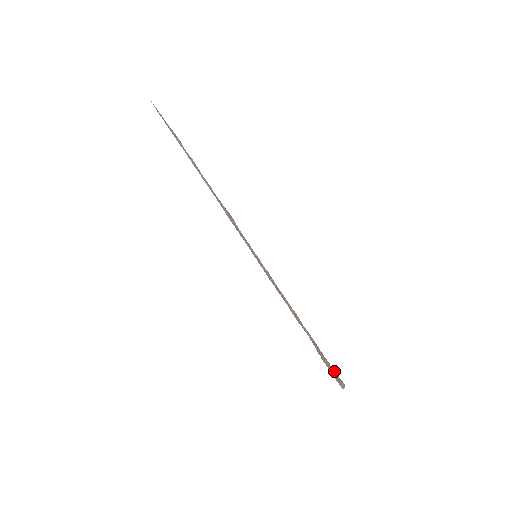
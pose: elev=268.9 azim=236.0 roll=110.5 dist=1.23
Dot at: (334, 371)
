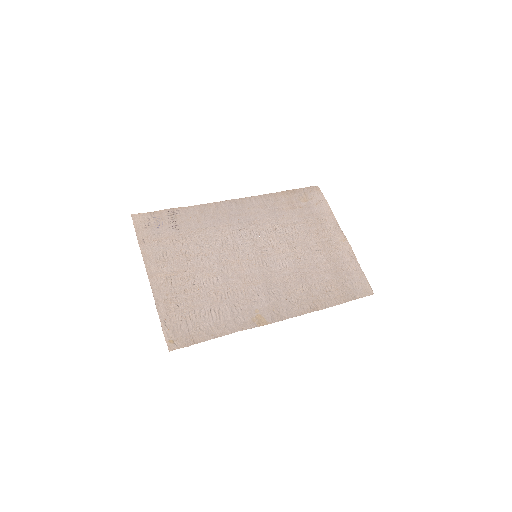
Dot at: (321, 210)
